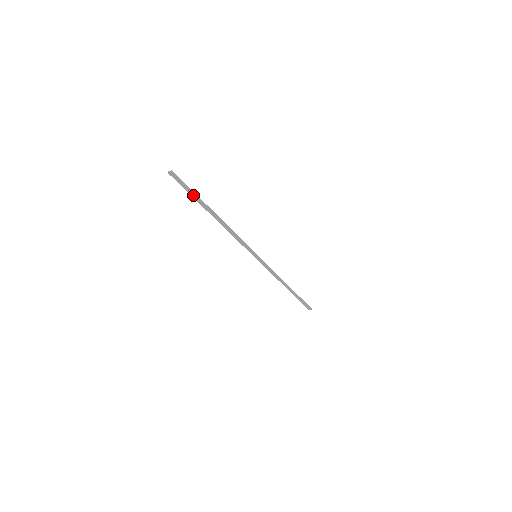
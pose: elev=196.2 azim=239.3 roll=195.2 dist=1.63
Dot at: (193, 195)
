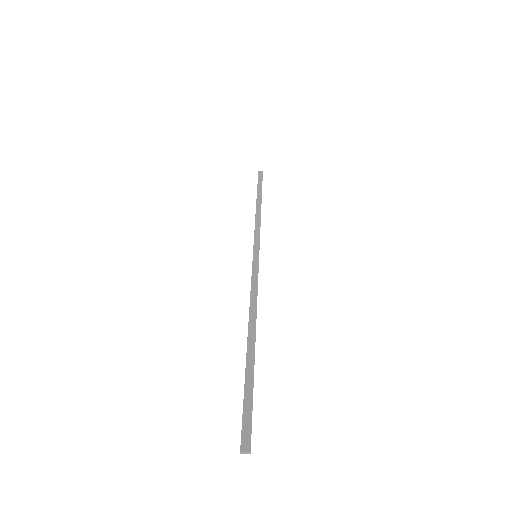
Dot at: (259, 186)
